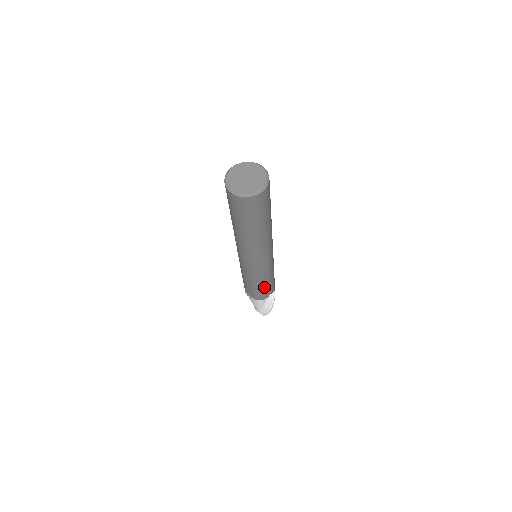
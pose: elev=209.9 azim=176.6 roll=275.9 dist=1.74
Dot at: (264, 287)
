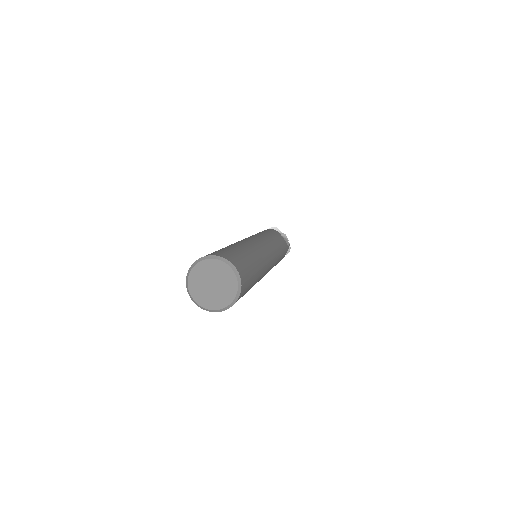
Dot at: occluded
